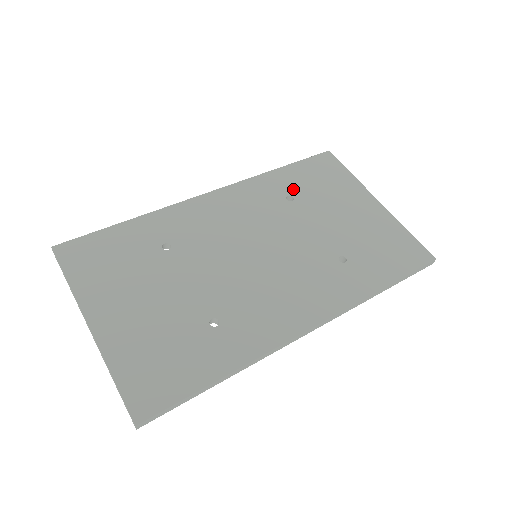
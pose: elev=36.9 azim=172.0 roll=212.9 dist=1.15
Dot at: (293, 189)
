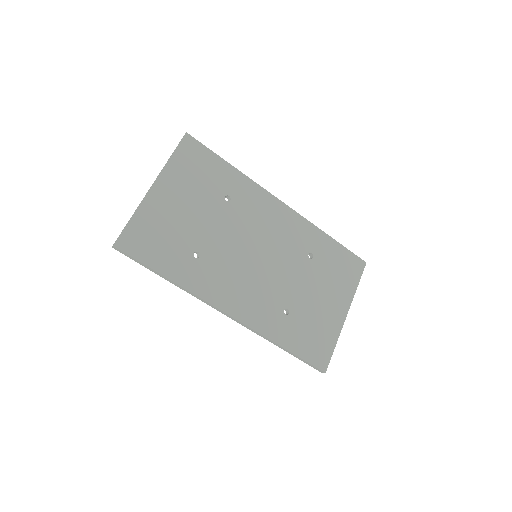
Dot at: (320, 254)
